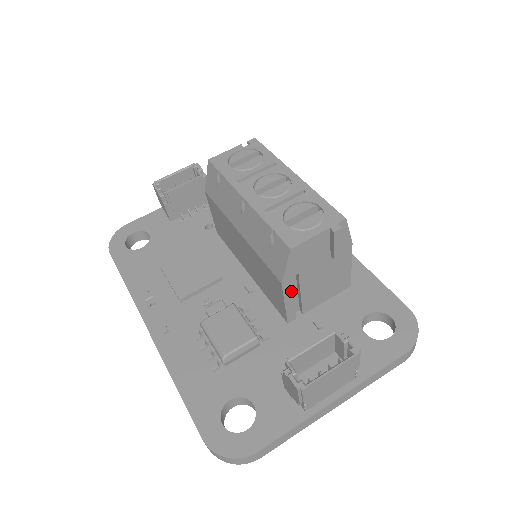
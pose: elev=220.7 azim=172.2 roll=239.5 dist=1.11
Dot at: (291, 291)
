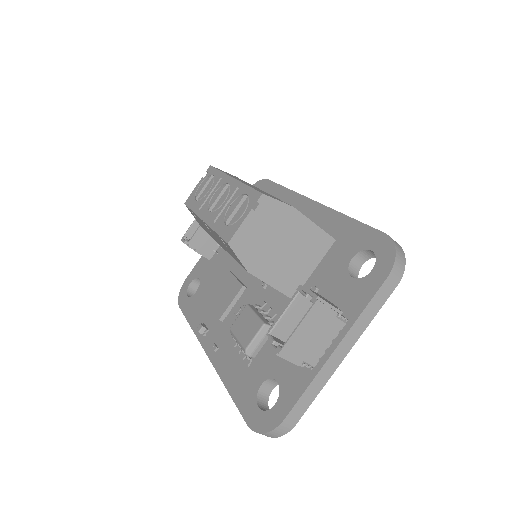
Dot at: (266, 273)
